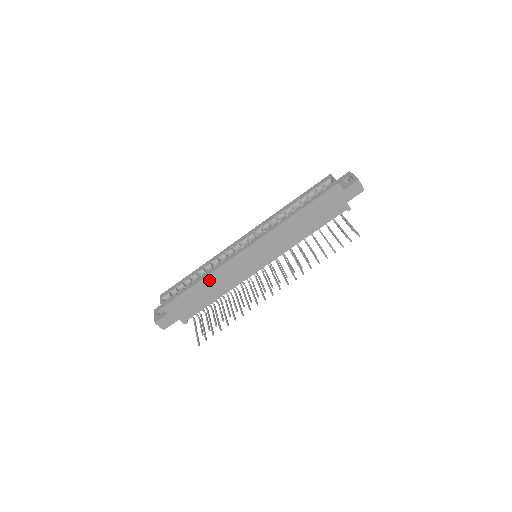
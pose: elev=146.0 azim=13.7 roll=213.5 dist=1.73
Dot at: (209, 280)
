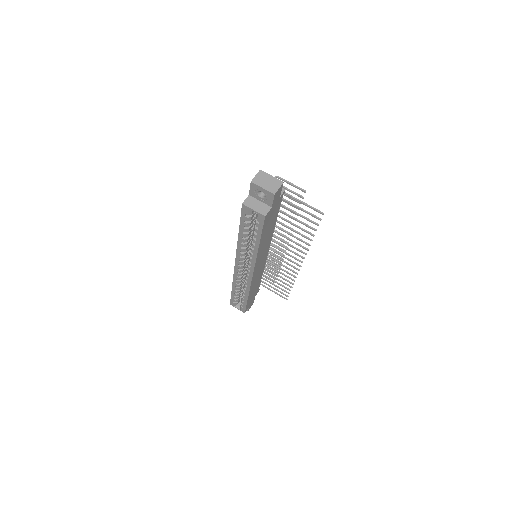
Dot at: (251, 291)
